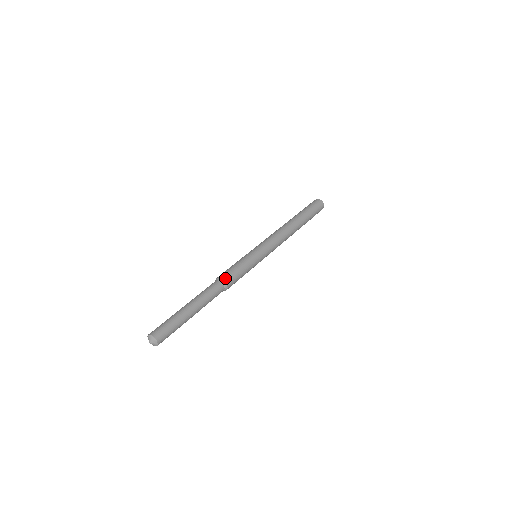
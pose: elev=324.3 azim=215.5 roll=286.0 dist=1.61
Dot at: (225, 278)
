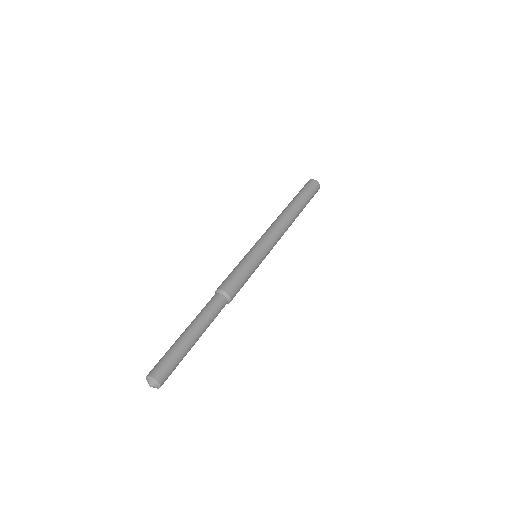
Dot at: (227, 290)
